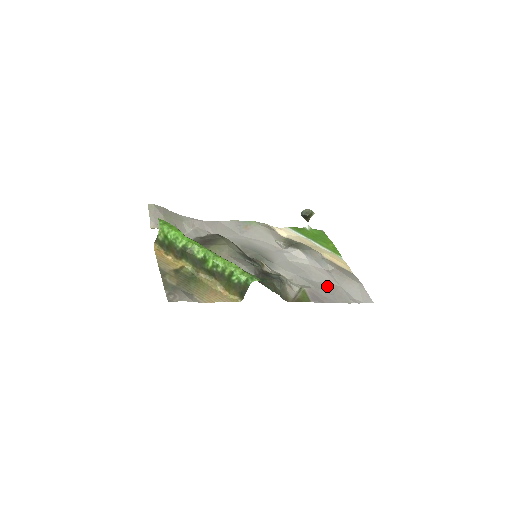
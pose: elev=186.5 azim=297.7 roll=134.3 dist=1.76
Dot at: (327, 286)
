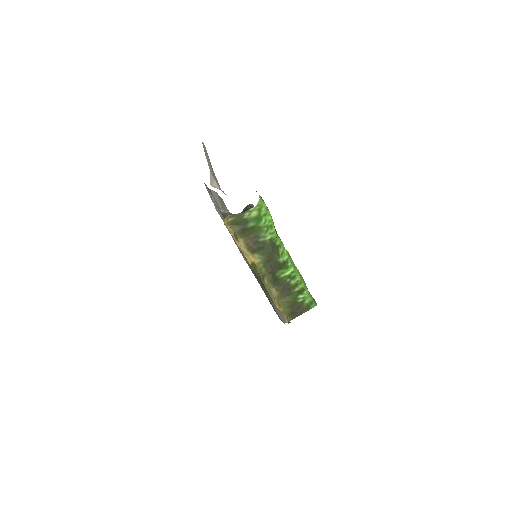
Dot at: occluded
